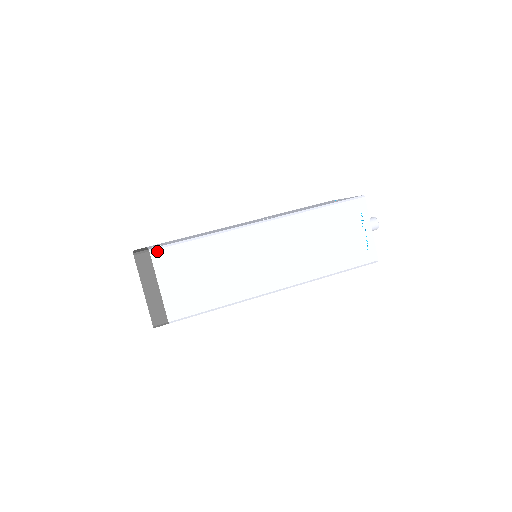
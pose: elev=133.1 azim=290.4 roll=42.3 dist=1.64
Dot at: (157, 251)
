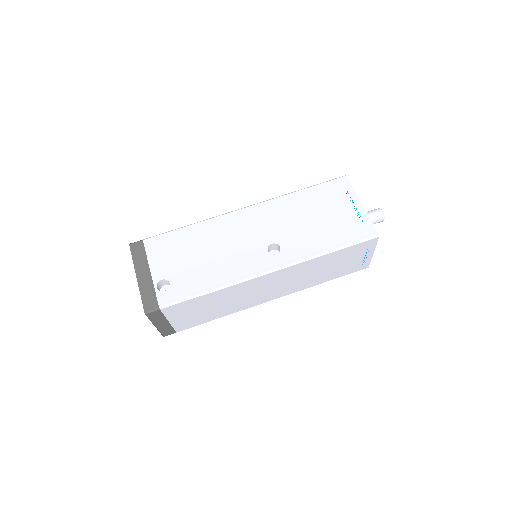
Dot at: (167, 308)
